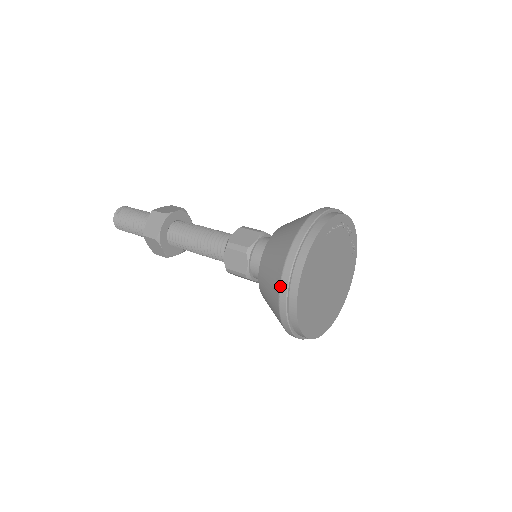
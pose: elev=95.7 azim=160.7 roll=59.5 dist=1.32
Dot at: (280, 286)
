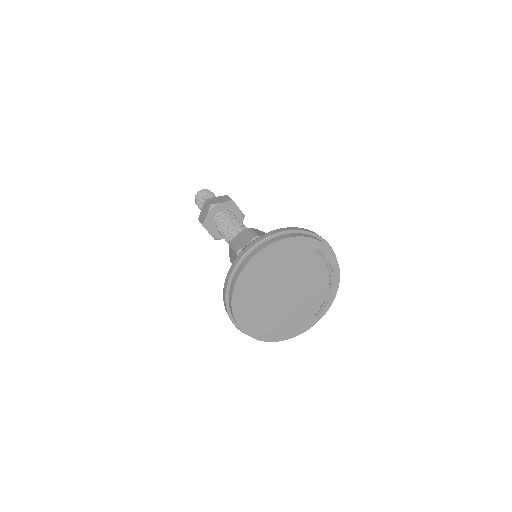
Dot at: (257, 238)
